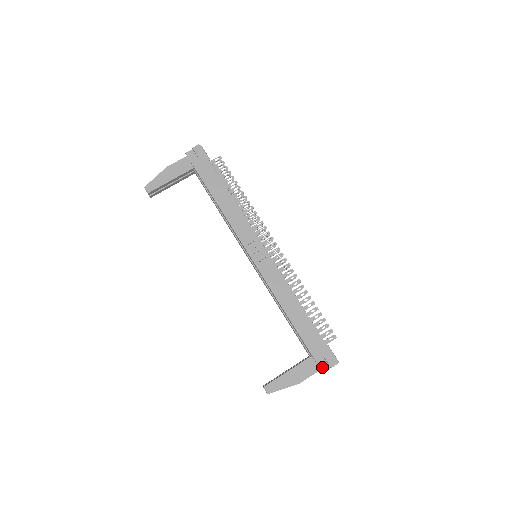
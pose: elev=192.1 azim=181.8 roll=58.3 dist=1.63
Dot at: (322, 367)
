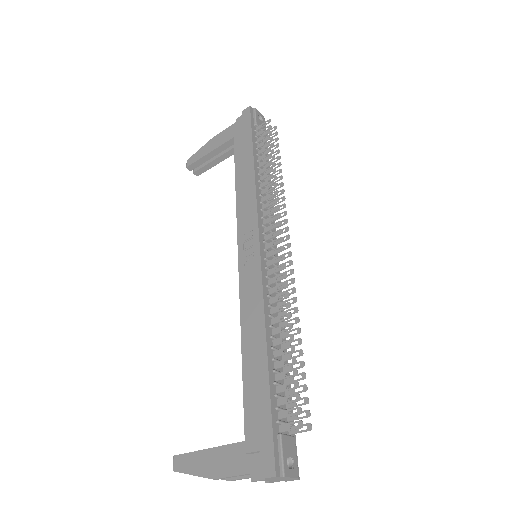
Dot at: (254, 469)
